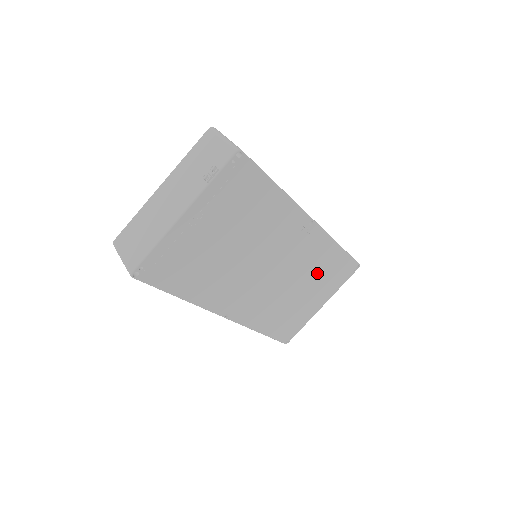
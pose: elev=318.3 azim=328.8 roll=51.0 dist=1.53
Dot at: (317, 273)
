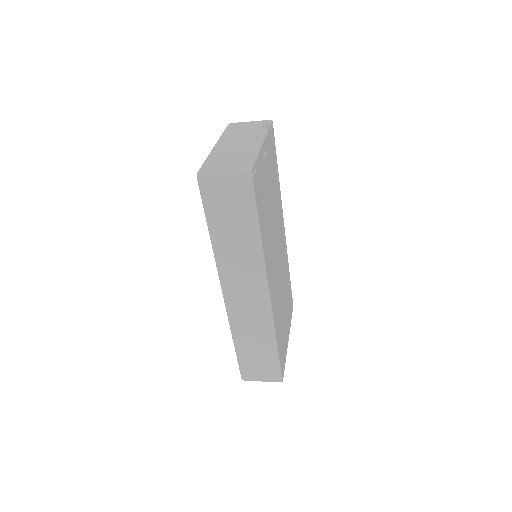
Dot at: (286, 290)
